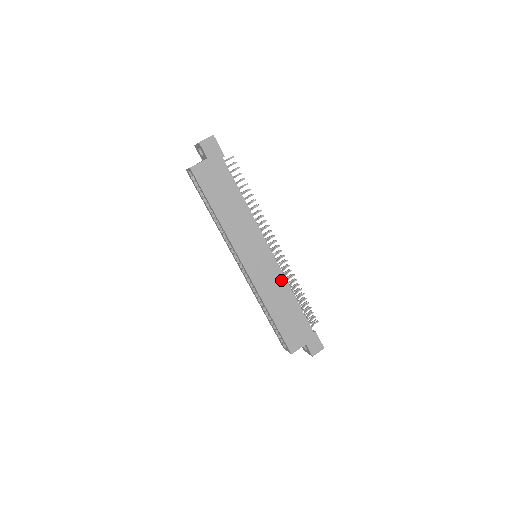
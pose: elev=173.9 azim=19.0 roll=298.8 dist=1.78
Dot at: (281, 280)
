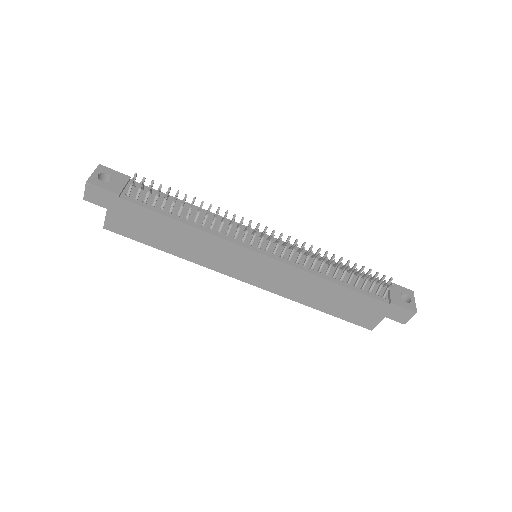
Dot at: (300, 275)
